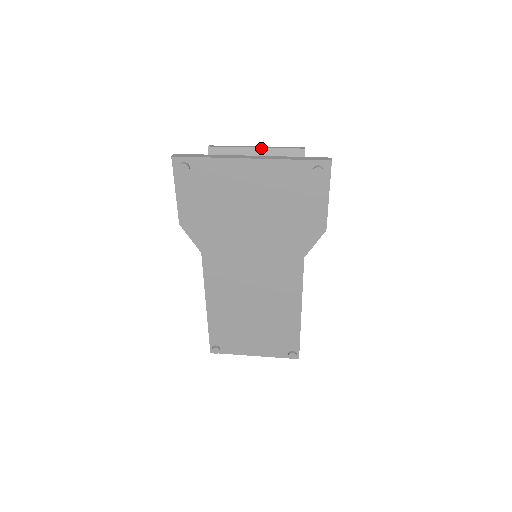
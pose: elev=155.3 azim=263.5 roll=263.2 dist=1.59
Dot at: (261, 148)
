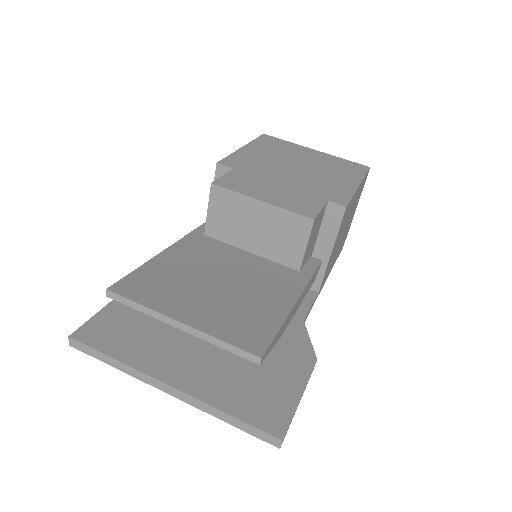
Dot at: (187, 332)
